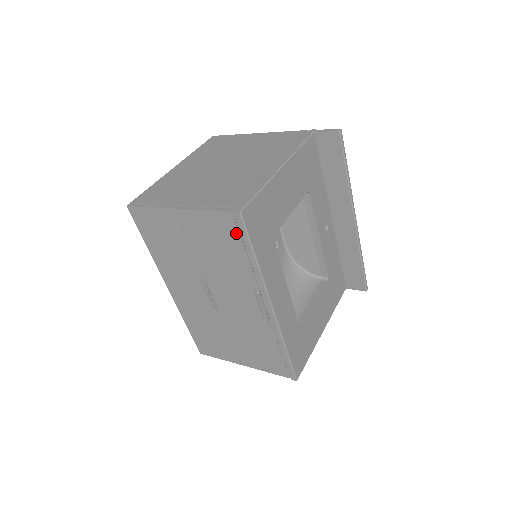
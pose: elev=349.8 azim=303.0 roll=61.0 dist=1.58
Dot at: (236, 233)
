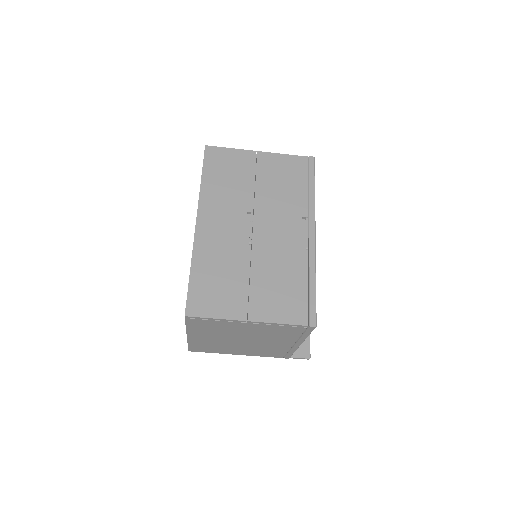
Dot at: (305, 171)
